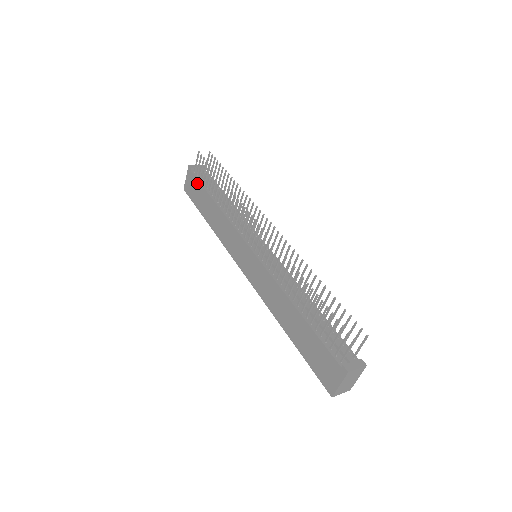
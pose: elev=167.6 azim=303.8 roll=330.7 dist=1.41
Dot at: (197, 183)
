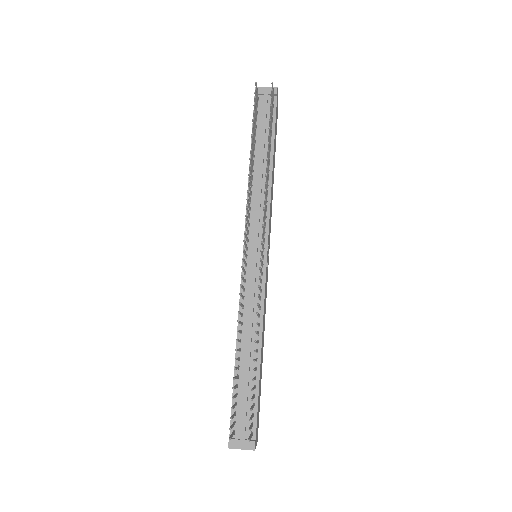
Dot at: occluded
